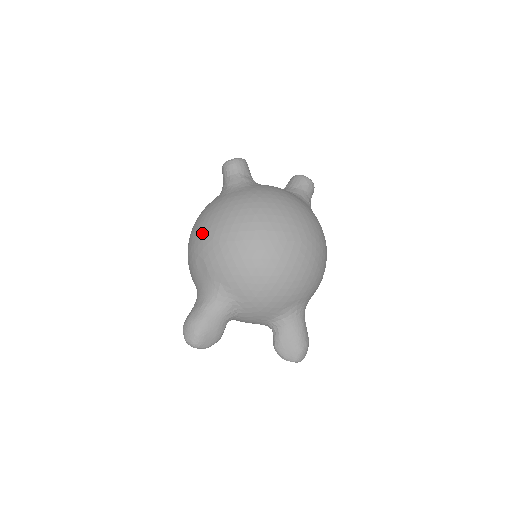
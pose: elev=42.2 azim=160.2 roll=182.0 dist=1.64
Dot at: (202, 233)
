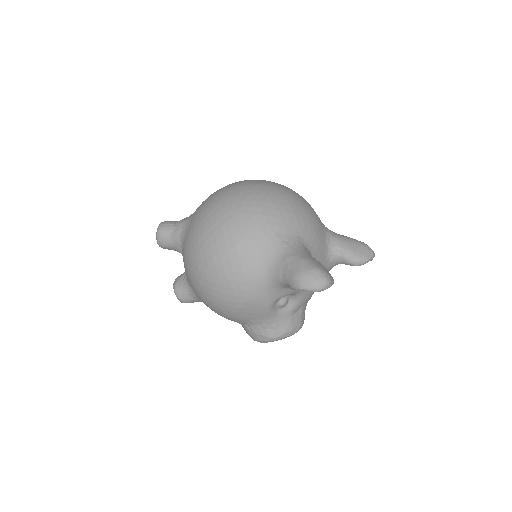
Dot at: (216, 235)
